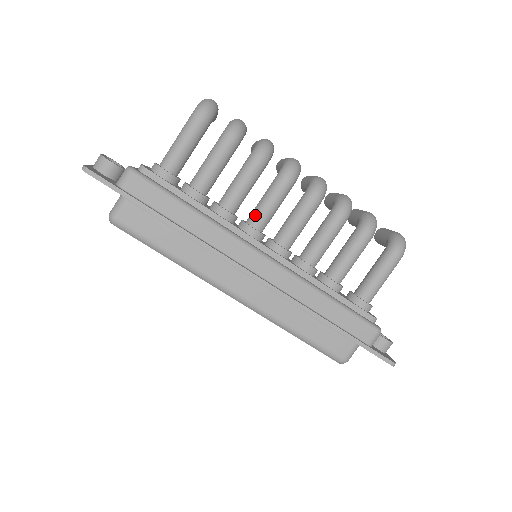
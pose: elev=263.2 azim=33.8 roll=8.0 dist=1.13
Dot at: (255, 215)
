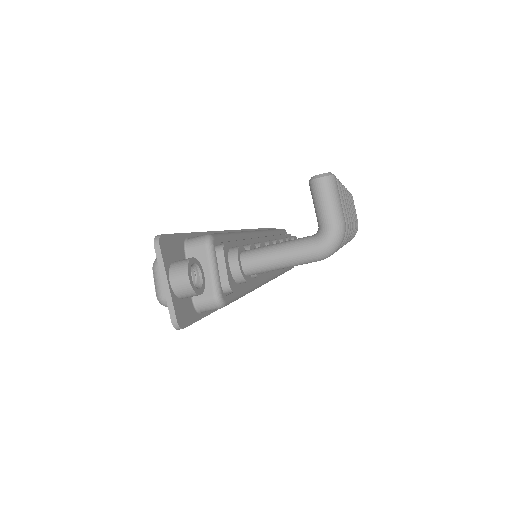
Dot at: occluded
